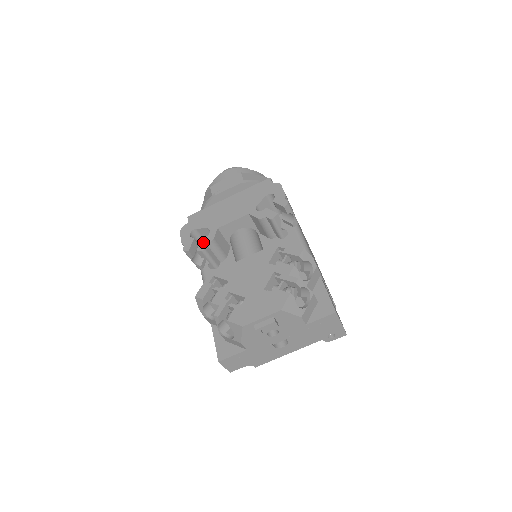
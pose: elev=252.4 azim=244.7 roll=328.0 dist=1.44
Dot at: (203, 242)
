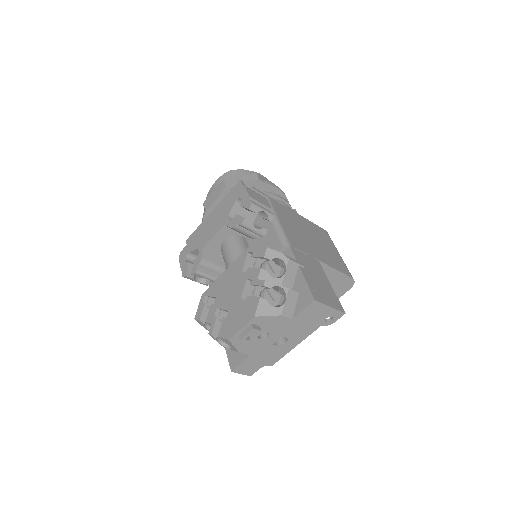
Dot at: (195, 264)
